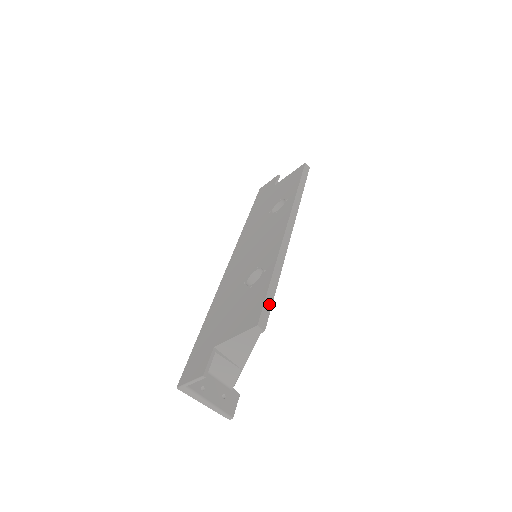
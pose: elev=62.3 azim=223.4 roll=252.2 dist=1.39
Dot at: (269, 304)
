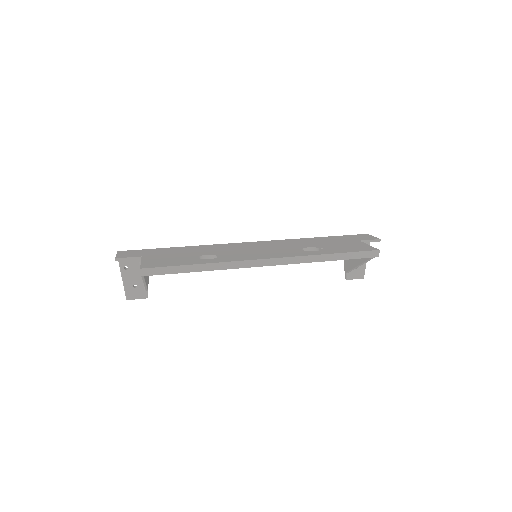
Dot at: (168, 271)
